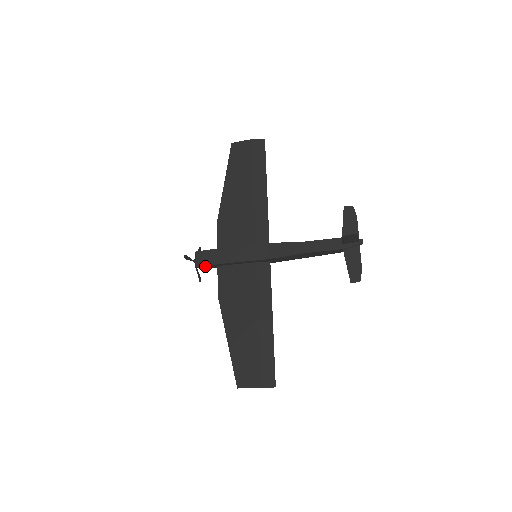
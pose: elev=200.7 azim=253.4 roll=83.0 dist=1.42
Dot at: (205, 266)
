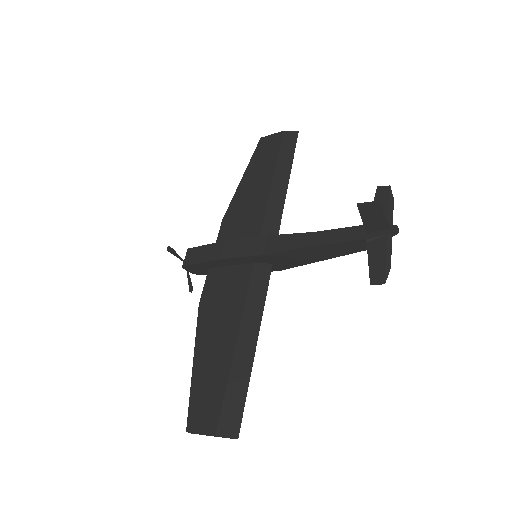
Dot at: (193, 266)
